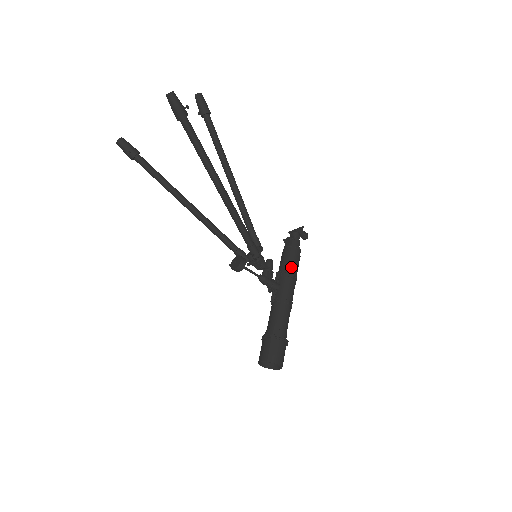
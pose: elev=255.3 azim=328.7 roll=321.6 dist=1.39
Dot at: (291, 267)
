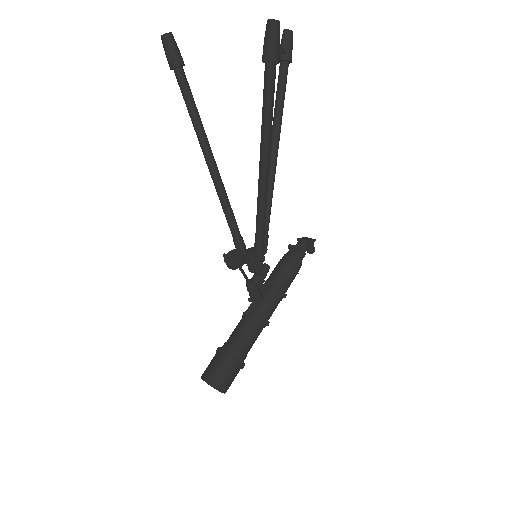
Dot at: (285, 283)
